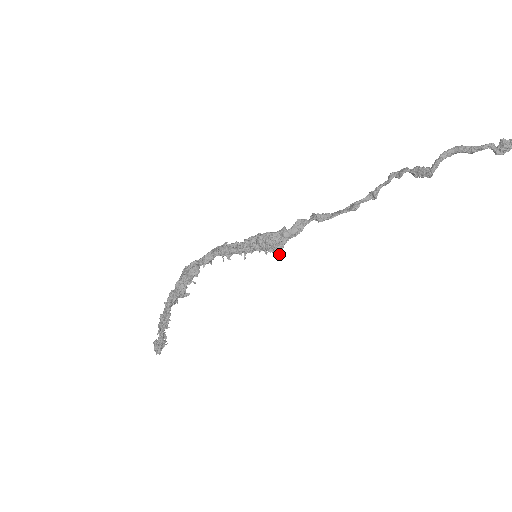
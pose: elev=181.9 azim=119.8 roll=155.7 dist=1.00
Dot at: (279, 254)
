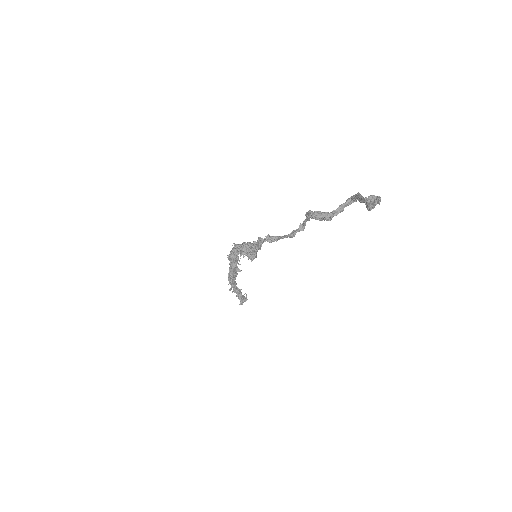
Dot at: (251, 260)
